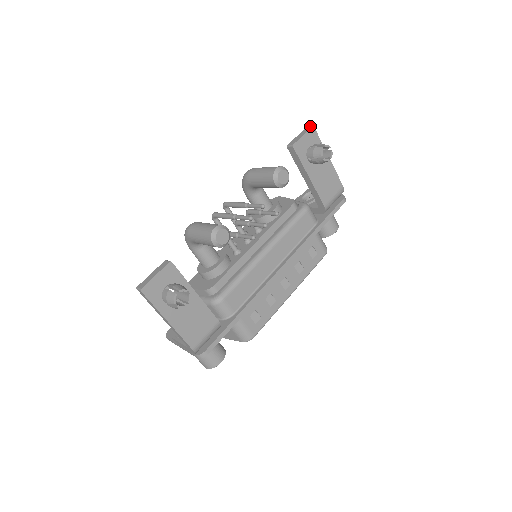
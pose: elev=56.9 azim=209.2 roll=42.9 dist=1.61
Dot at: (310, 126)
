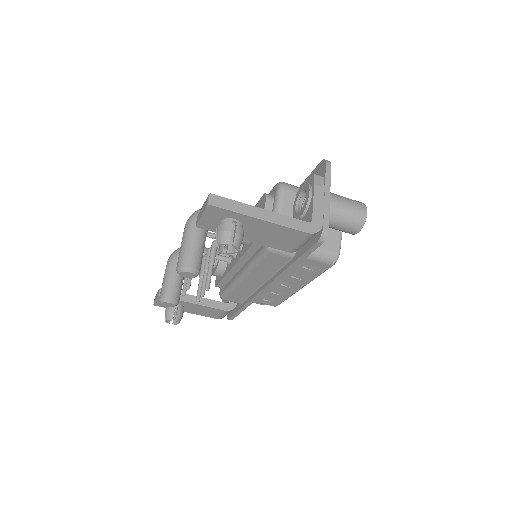
Dot at: (207, 200)
